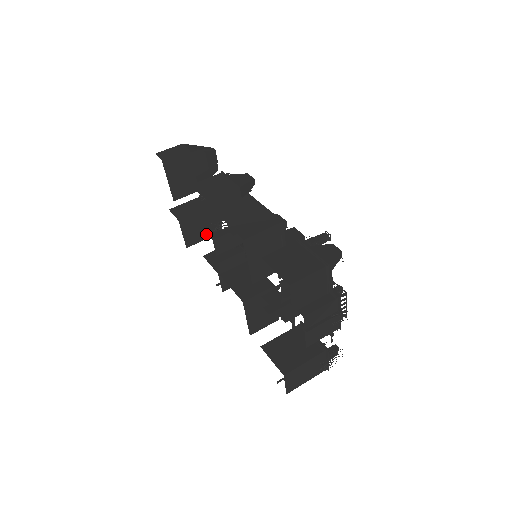
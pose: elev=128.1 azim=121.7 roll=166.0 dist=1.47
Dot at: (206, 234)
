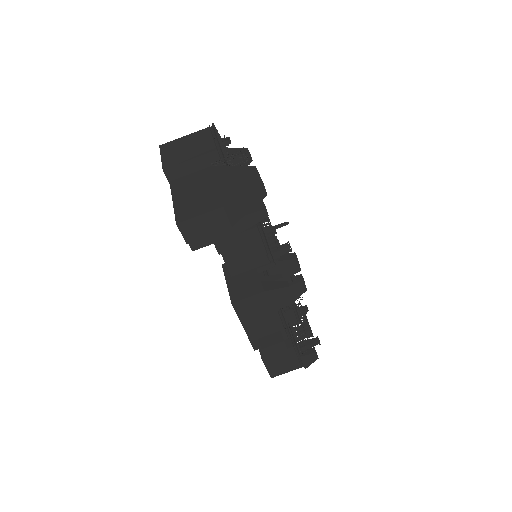
Dot at: occluded
